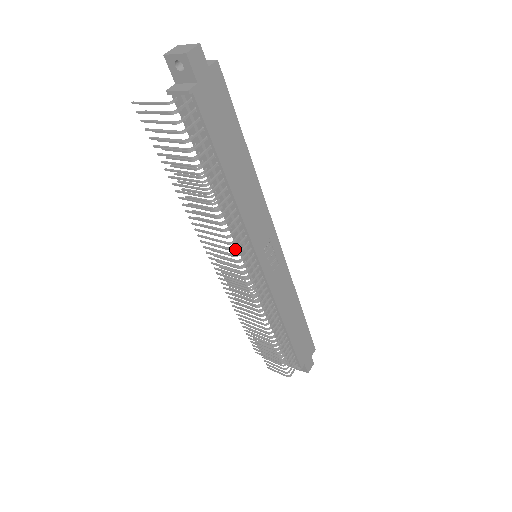
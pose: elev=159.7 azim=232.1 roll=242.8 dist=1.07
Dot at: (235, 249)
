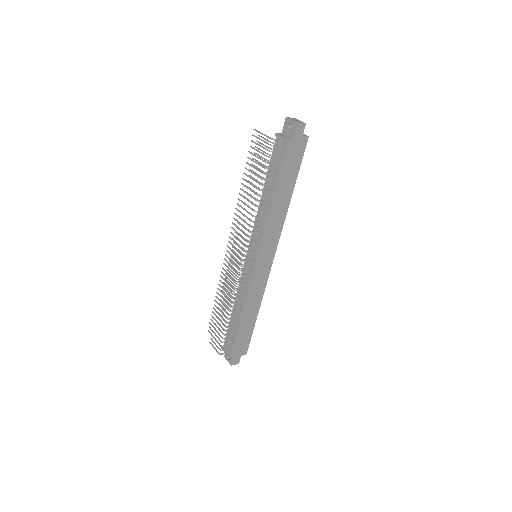
Dot at: (250, 237)
